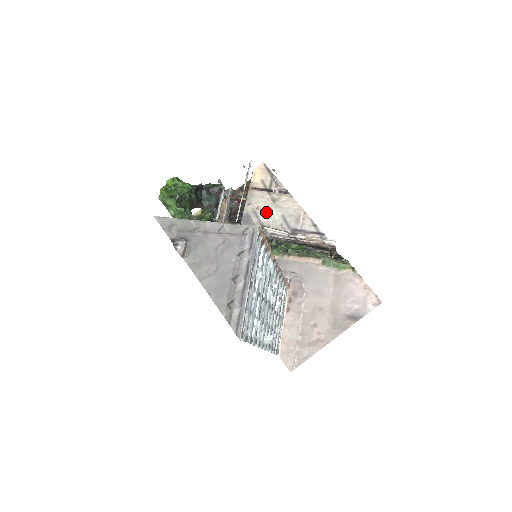
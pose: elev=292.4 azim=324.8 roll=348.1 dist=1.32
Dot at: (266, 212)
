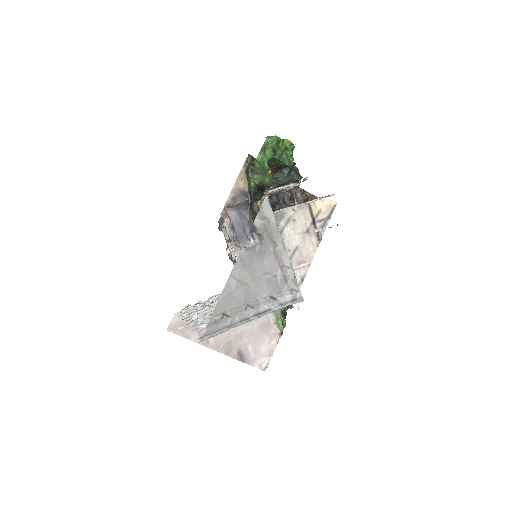
Dot at: (294, 230)
